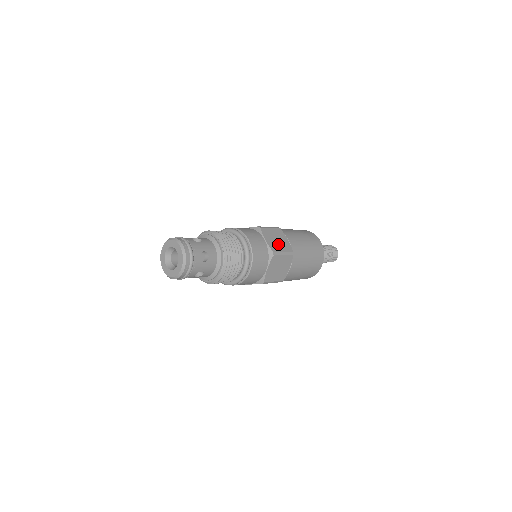
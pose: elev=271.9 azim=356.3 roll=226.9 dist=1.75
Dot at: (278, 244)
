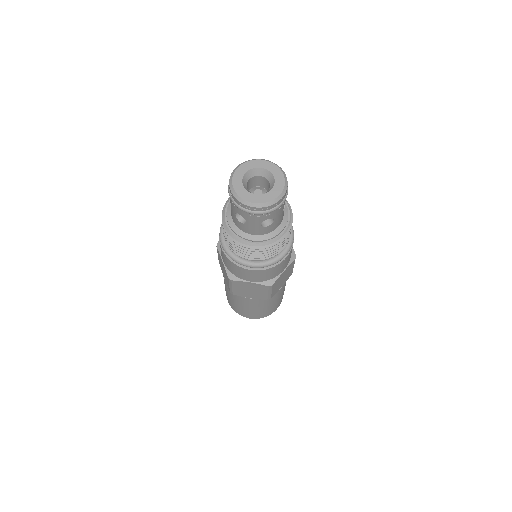
Dot at: occluded
